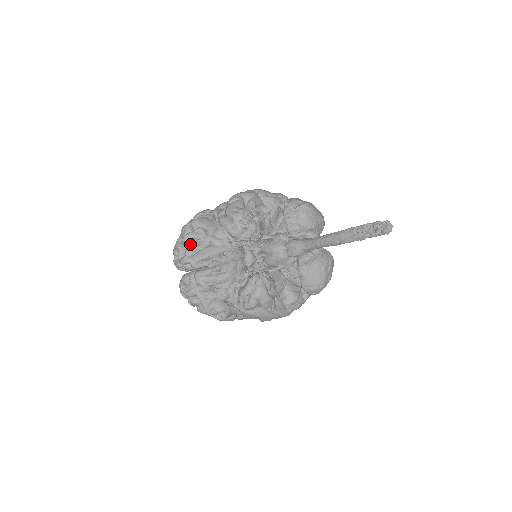
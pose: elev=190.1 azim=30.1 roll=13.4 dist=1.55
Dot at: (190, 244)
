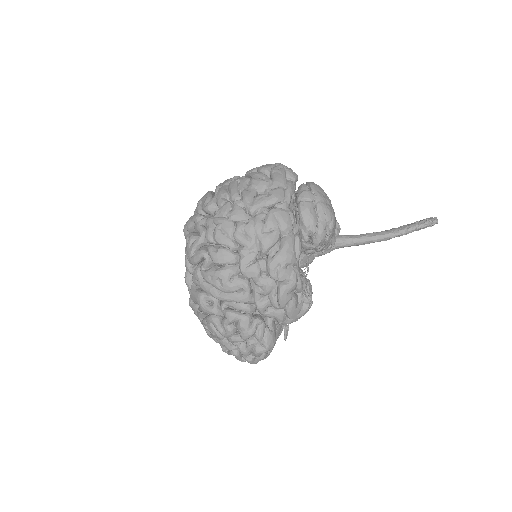
Dot at: occluded
